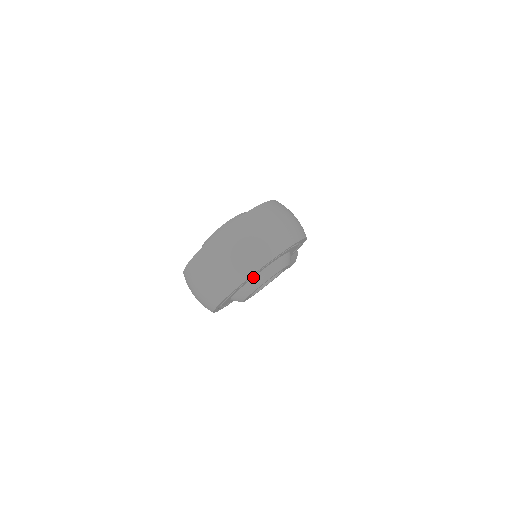
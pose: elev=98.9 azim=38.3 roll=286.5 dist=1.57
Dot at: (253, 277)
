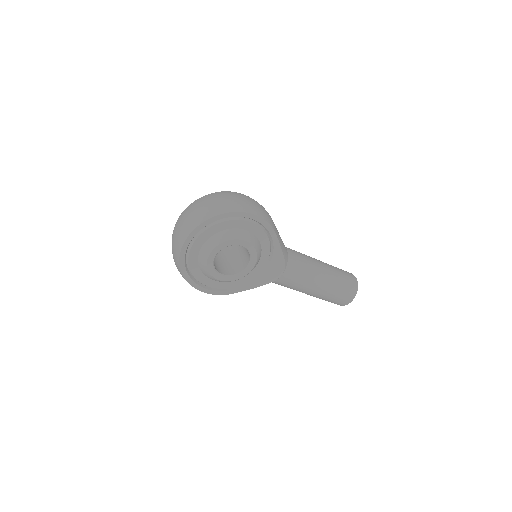
Dot at: (203, 244)
